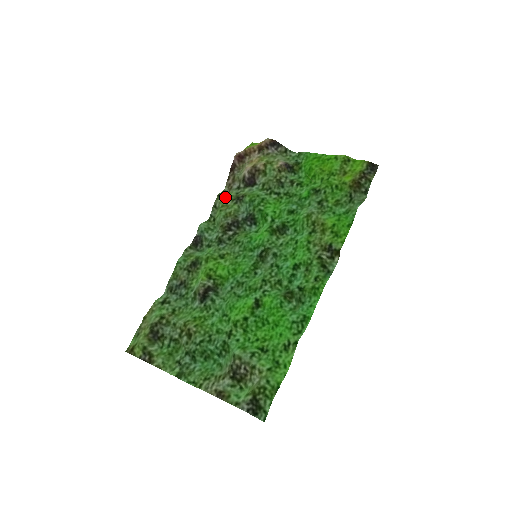
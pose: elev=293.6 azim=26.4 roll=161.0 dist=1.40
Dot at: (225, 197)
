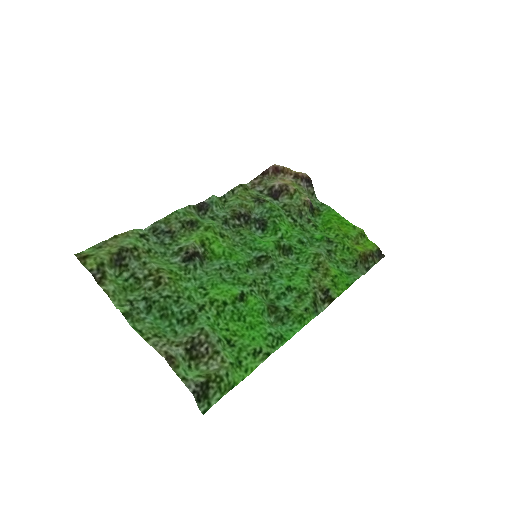
Dot at: (246, 190)
